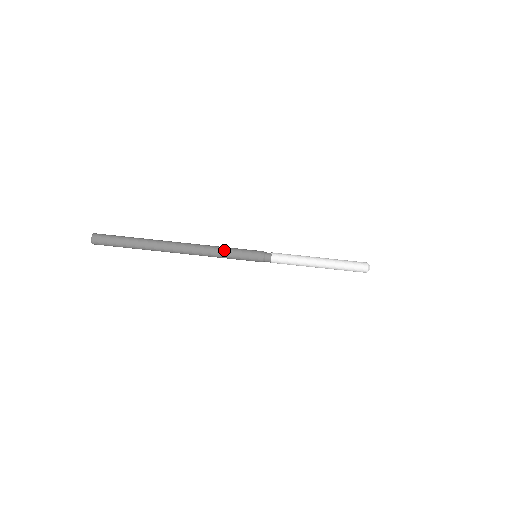
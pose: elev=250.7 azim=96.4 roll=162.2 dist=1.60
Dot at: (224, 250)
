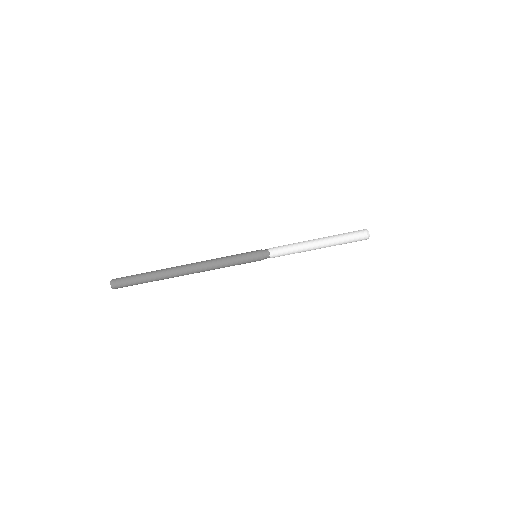
Dot at: (225, 264)
